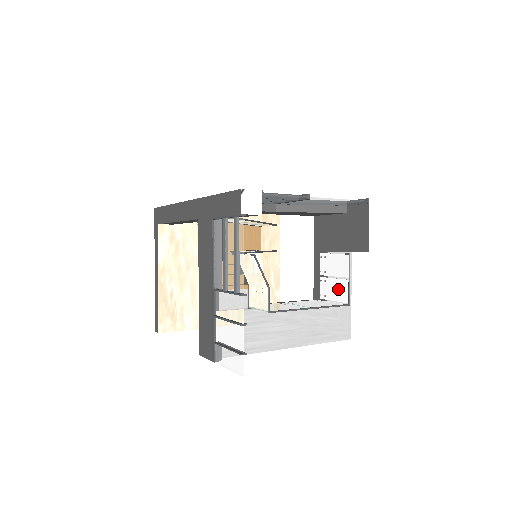
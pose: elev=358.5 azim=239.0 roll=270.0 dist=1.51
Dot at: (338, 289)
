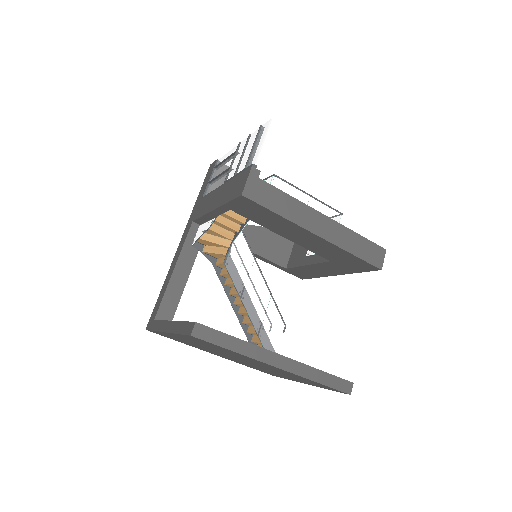
Dot at: occluded
